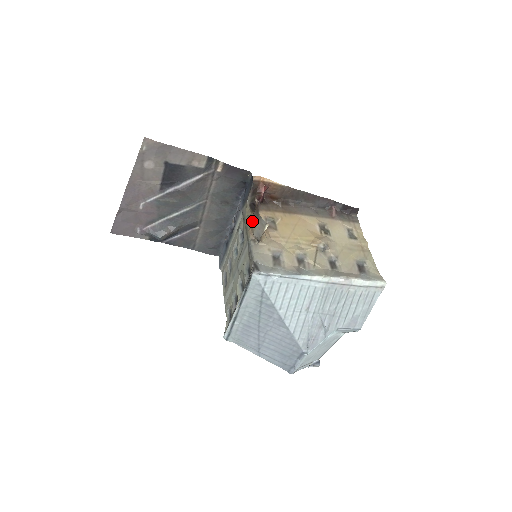
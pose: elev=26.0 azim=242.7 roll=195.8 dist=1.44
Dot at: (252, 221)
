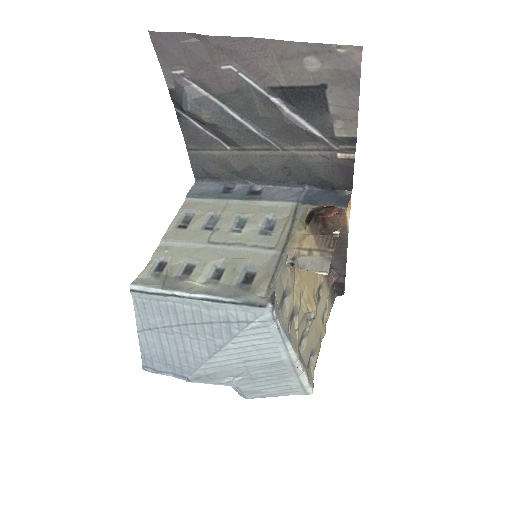
Dot at: (308, 241)
